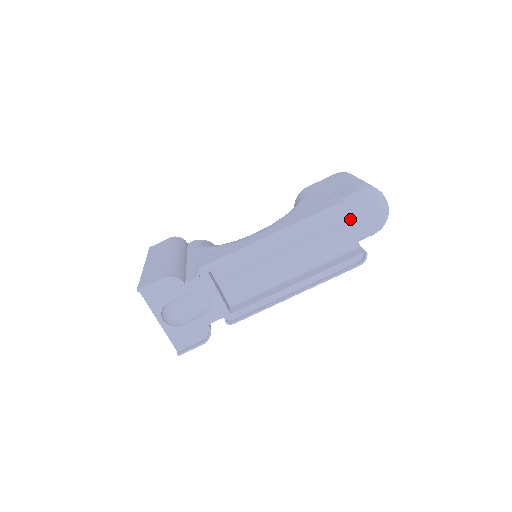
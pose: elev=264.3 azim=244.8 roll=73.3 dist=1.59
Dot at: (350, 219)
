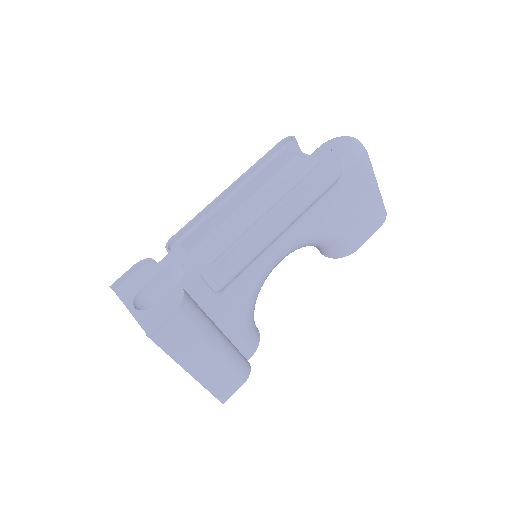
Dot at: (318, 160)
